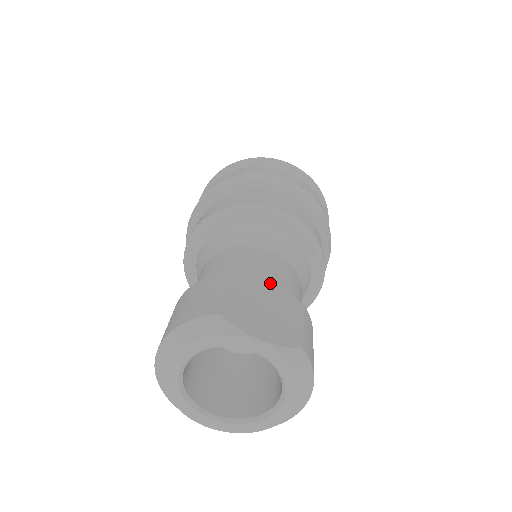
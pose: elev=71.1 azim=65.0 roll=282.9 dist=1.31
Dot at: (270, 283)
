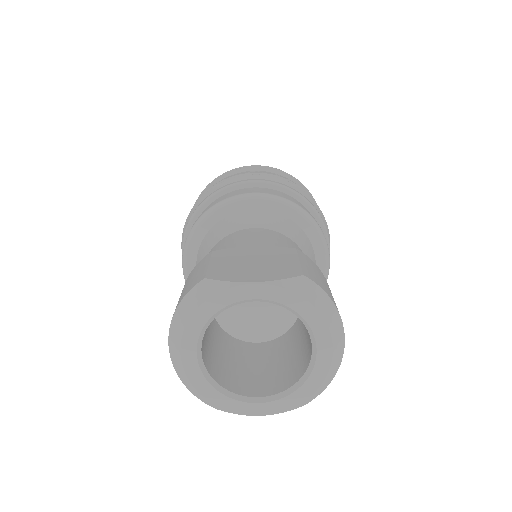
Dot at: (256, 246)
